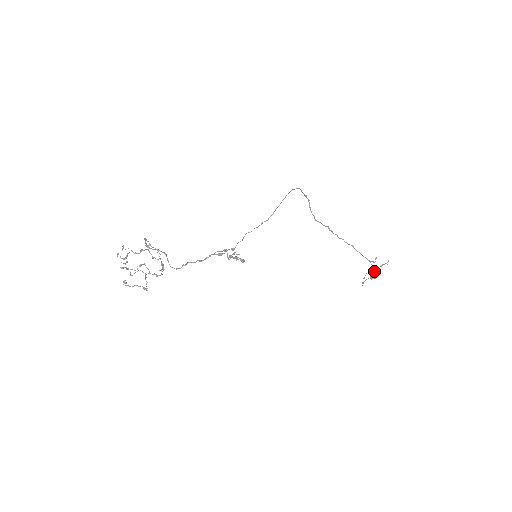
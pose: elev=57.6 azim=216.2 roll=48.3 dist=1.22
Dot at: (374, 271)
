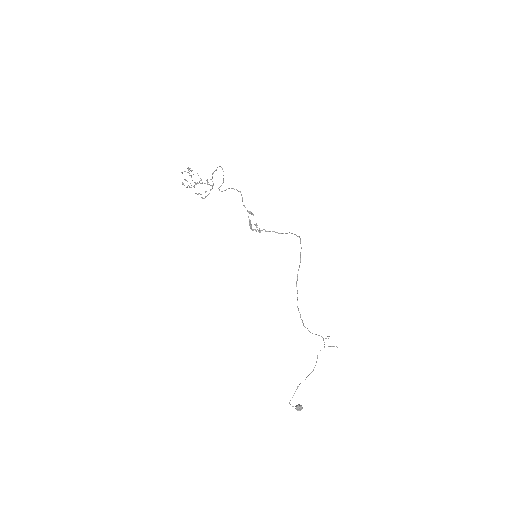
Dot at: occluded
